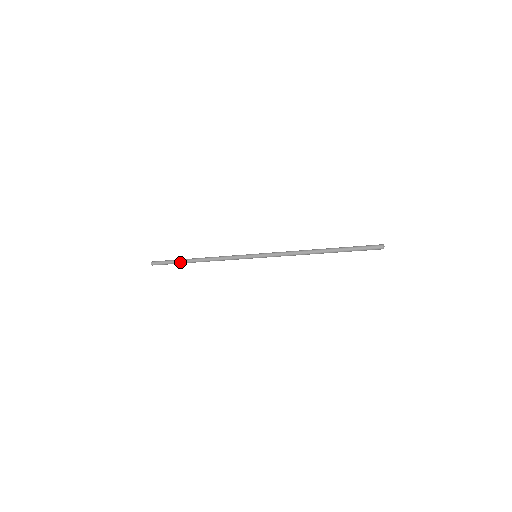
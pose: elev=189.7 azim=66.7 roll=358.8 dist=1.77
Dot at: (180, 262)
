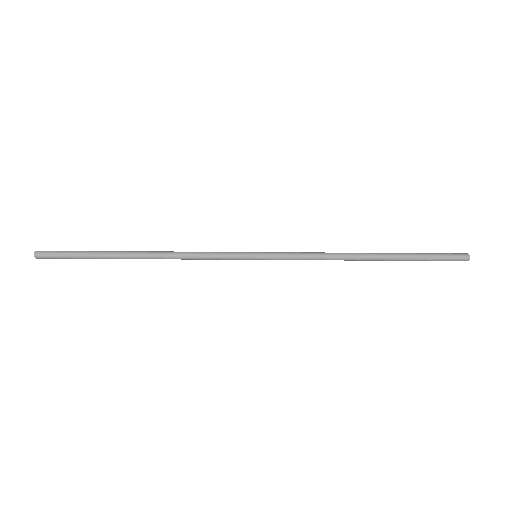
Dot at: (101, 253)
